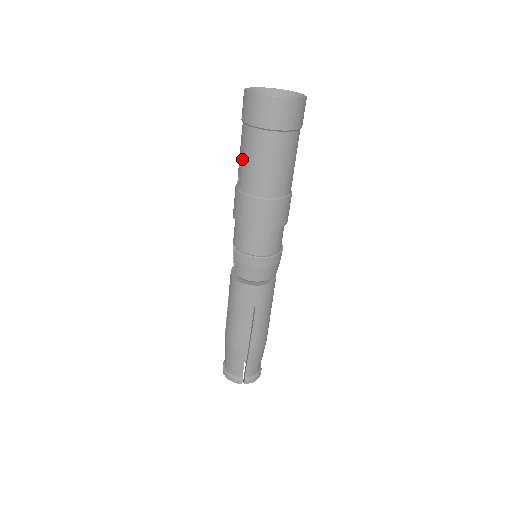
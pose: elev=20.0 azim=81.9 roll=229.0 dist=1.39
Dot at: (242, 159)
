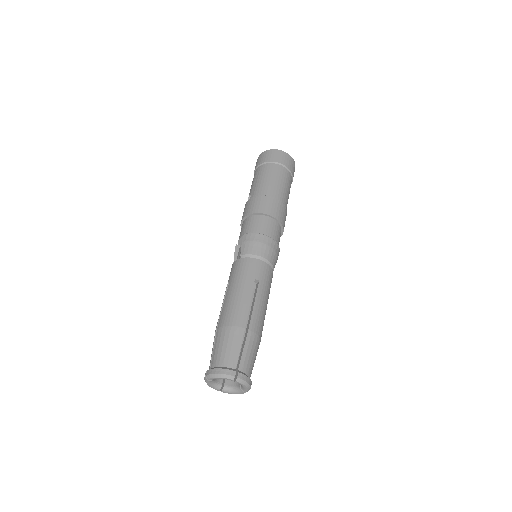
Dot at: (256, 182)
